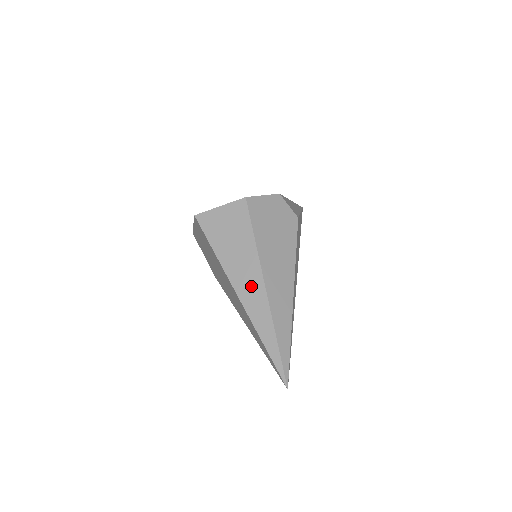
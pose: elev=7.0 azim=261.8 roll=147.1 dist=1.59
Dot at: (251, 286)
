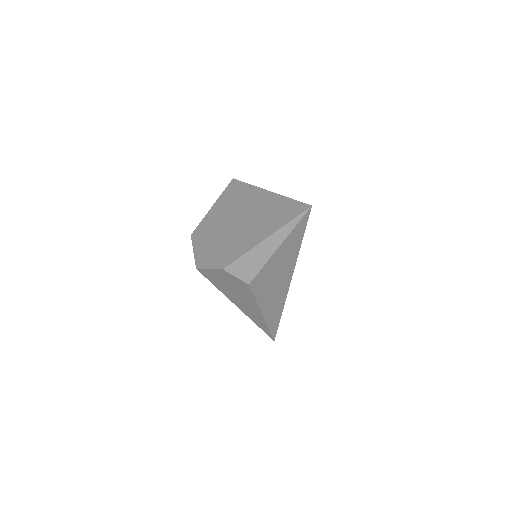
Dot at: occluded
